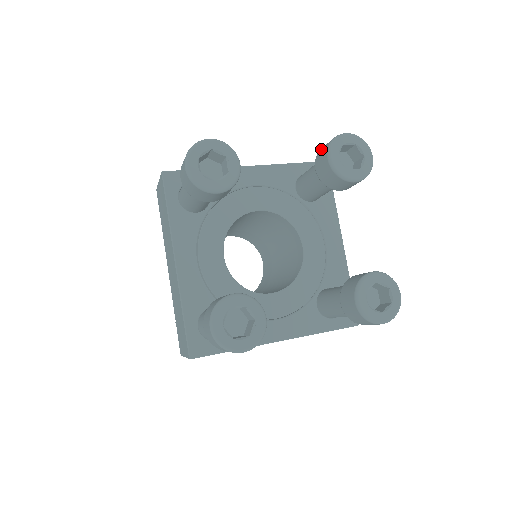
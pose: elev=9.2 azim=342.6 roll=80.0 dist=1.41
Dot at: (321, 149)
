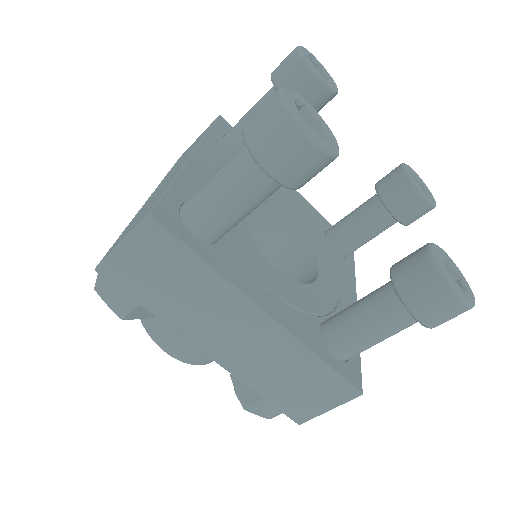
Dot at: occluded
